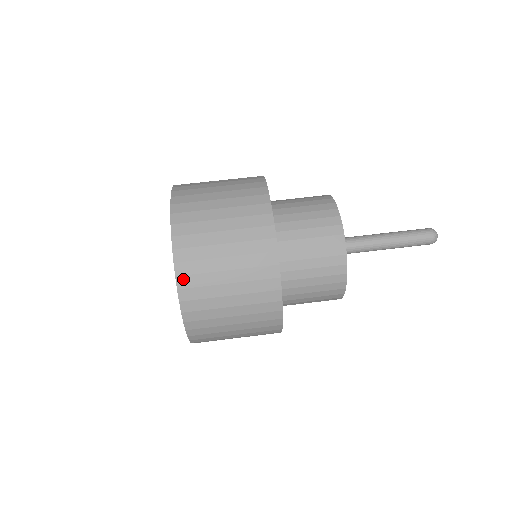
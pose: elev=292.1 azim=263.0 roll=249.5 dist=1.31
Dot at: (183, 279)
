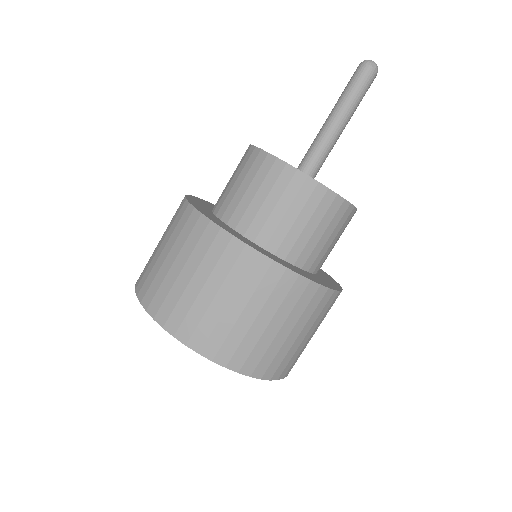
Dot at: (206, 349)
